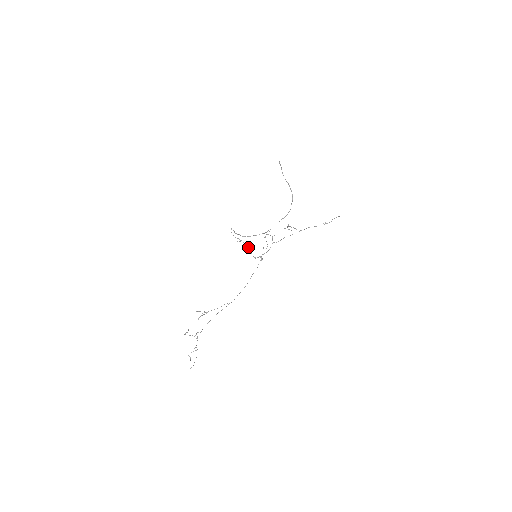
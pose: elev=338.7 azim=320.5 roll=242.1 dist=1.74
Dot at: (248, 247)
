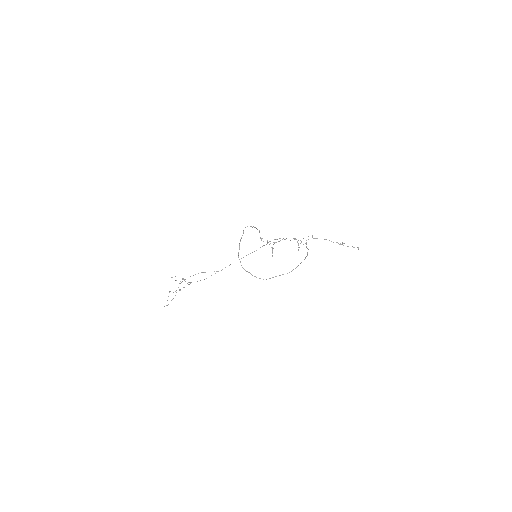
Dot at: (259, 231)
